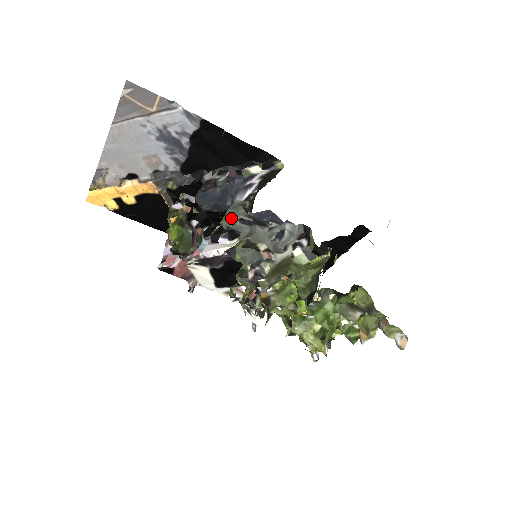
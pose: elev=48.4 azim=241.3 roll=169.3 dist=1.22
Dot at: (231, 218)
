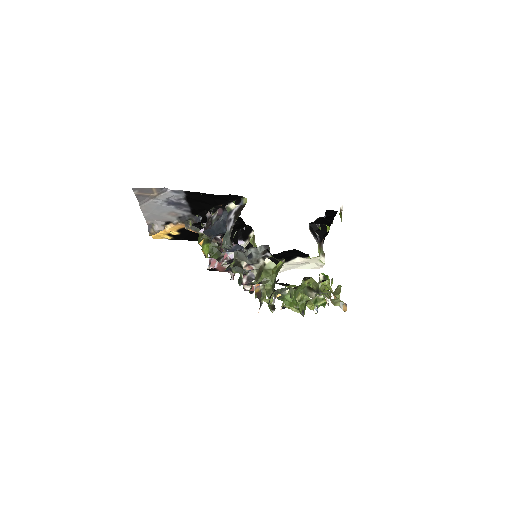
Dot at: (225, 244)
